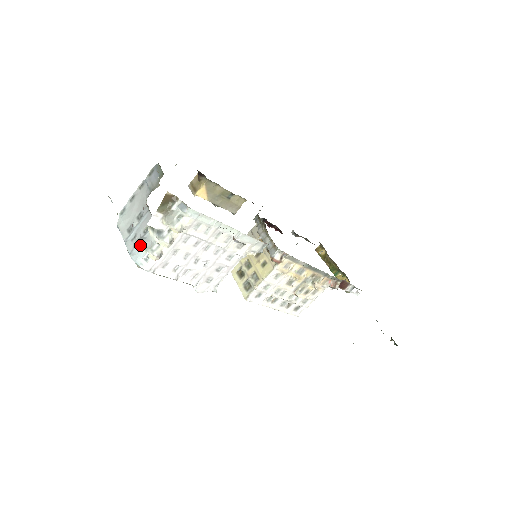
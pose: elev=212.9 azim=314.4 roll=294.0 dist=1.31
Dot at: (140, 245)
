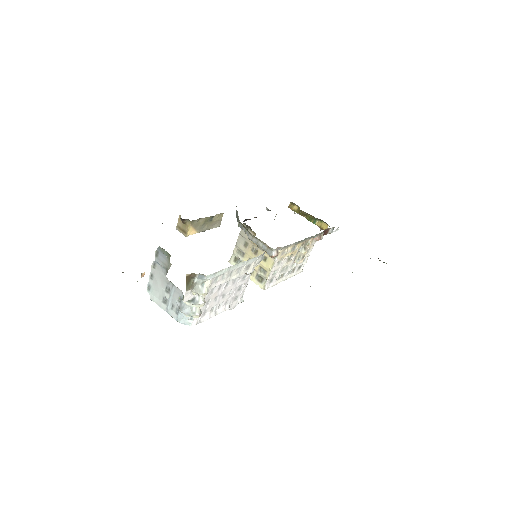
Dot at: occluded
